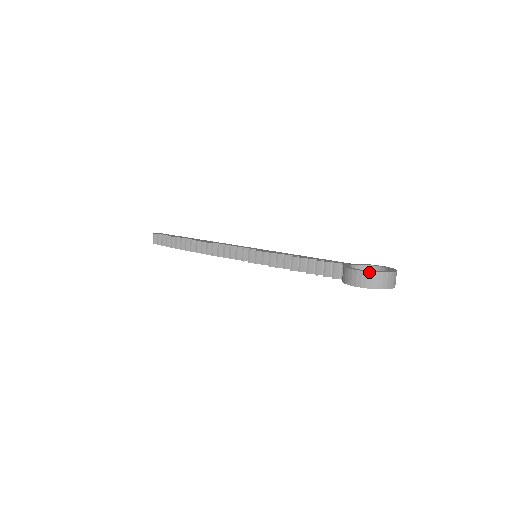
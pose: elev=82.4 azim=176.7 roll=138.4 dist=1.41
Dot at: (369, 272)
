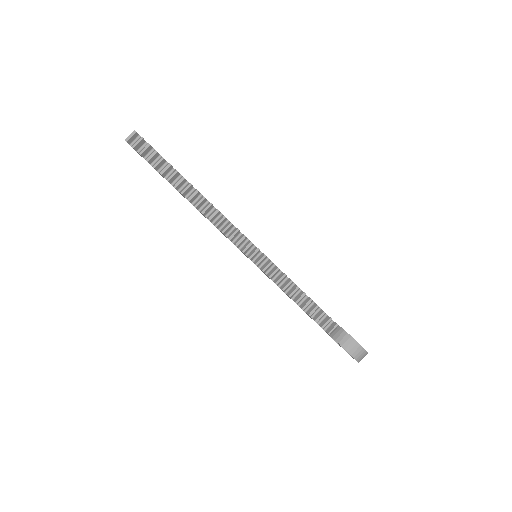
Dot at: occluded
